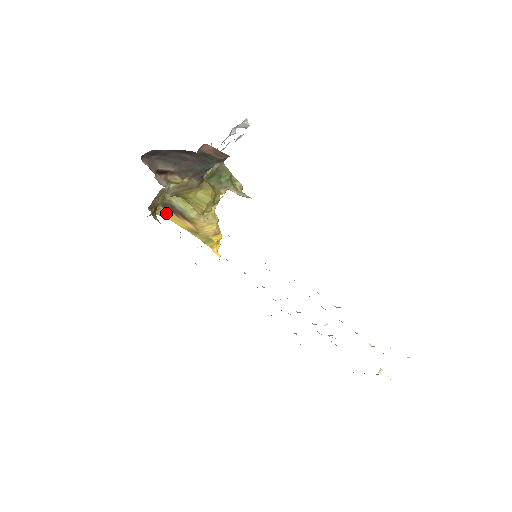
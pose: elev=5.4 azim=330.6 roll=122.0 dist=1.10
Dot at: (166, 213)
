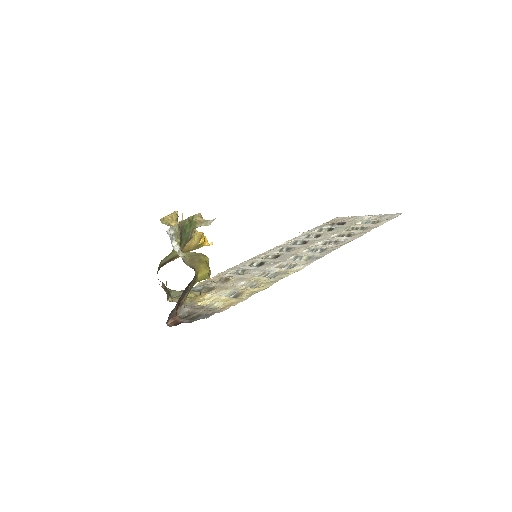
Dot at: occluded
